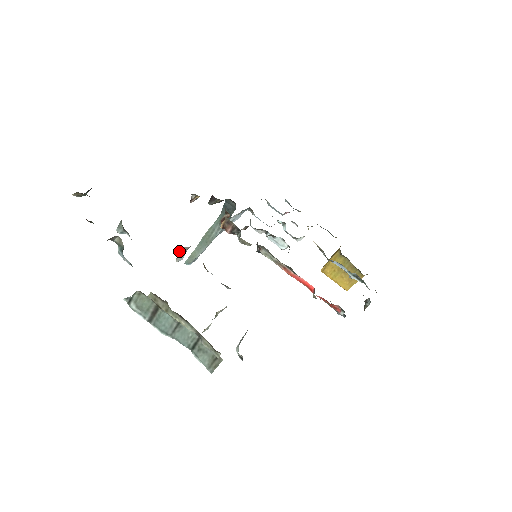
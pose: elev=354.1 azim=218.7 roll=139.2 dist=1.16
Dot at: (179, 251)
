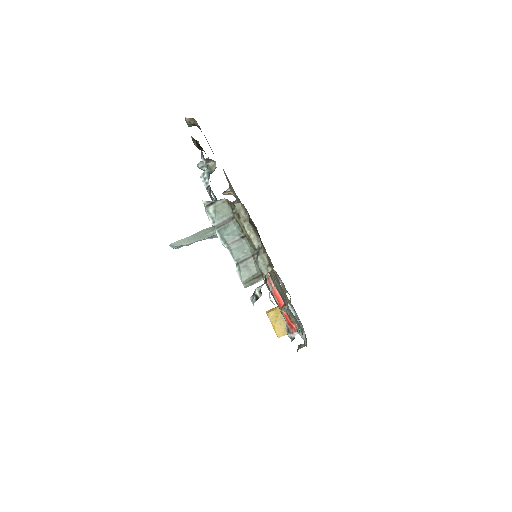
Dot at: occluded
